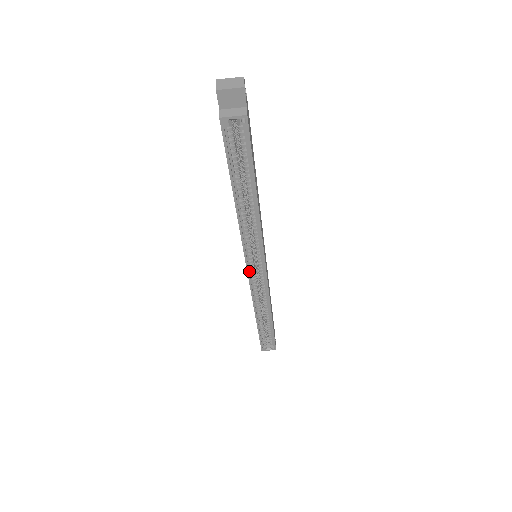
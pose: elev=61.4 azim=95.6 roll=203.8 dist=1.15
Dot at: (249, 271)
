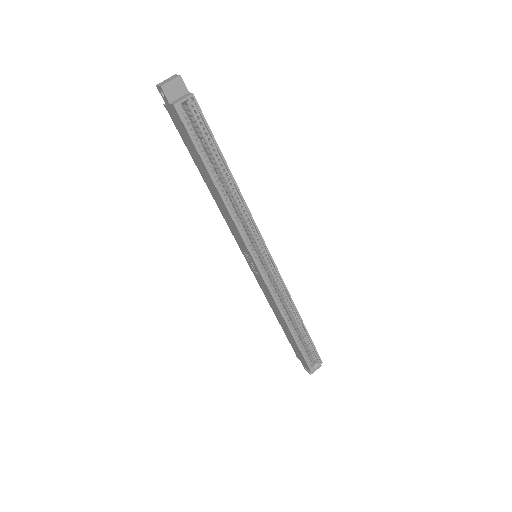
Dot at: (258, 268)
